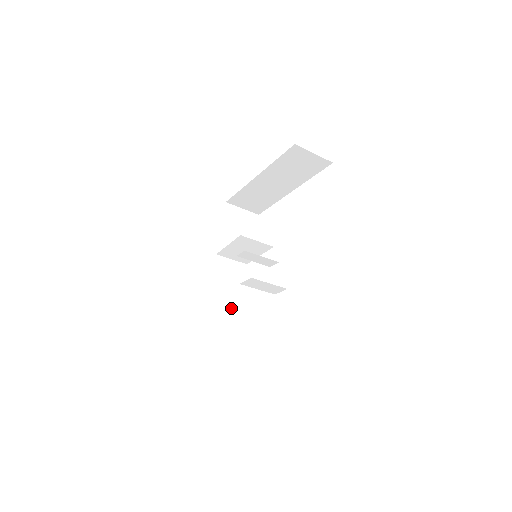
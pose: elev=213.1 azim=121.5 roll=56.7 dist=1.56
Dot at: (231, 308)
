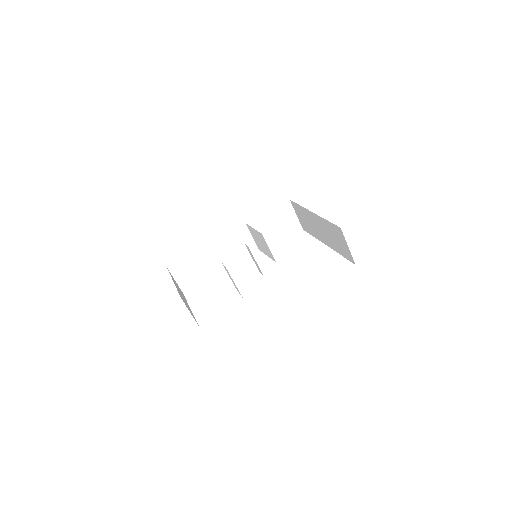
Dot at: (216, 263)
